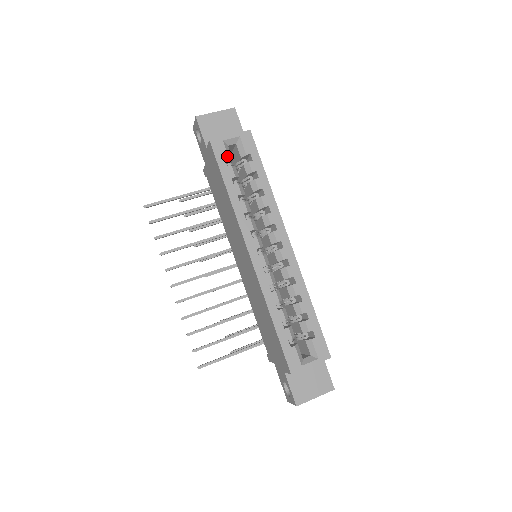
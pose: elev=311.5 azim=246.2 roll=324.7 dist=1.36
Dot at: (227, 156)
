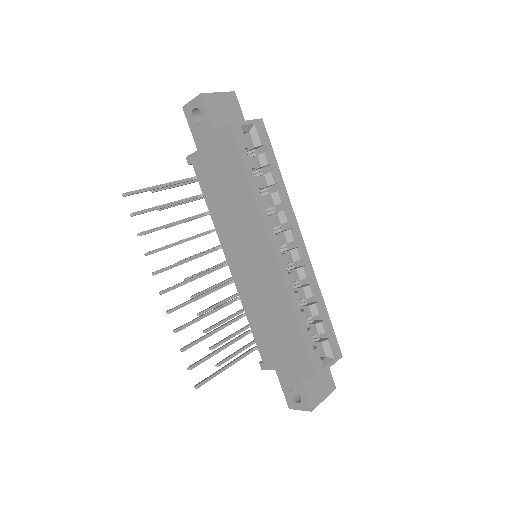
Dot at: (246, 144)
